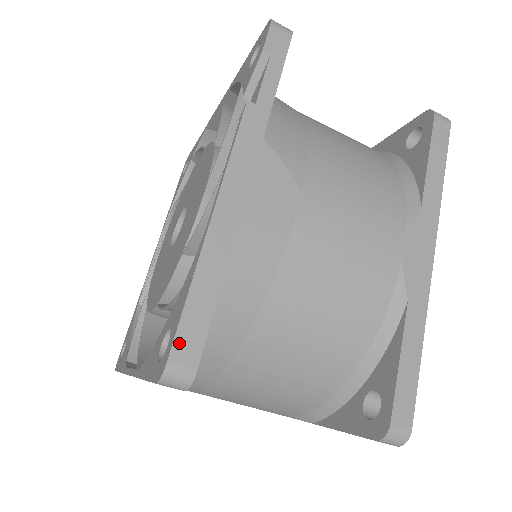
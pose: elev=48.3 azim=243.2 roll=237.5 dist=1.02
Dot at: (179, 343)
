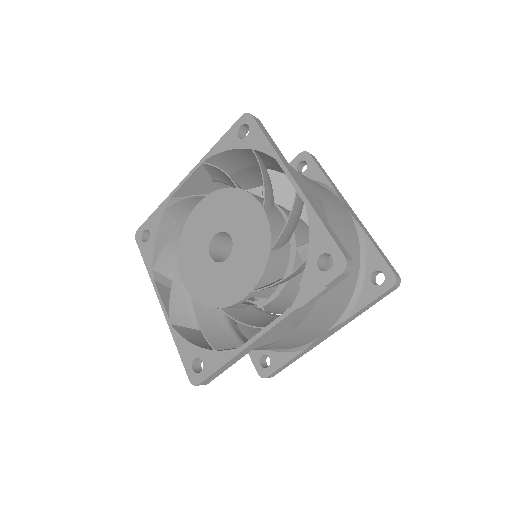
Dot at: (206, 380)
